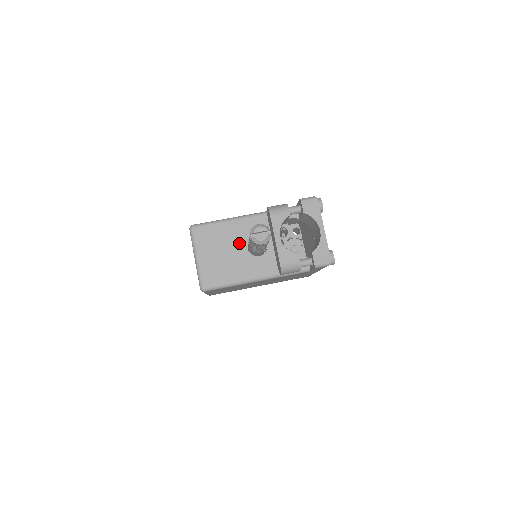
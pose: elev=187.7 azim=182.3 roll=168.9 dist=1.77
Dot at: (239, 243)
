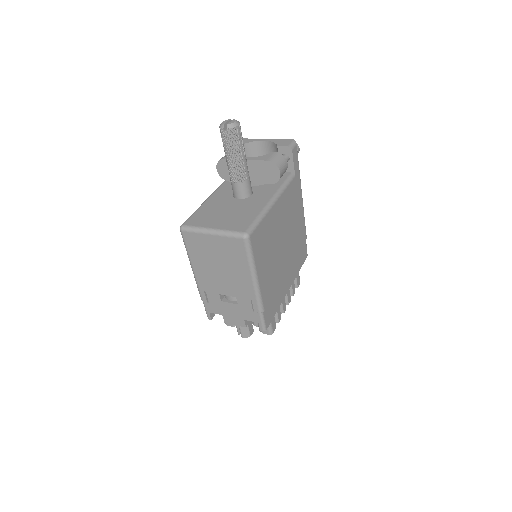
Dot at: (228, 202)
